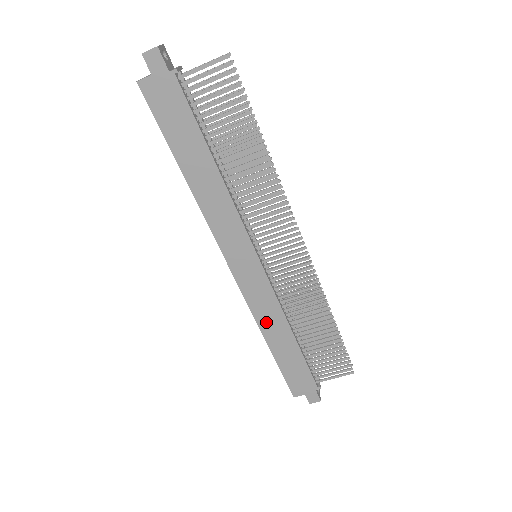
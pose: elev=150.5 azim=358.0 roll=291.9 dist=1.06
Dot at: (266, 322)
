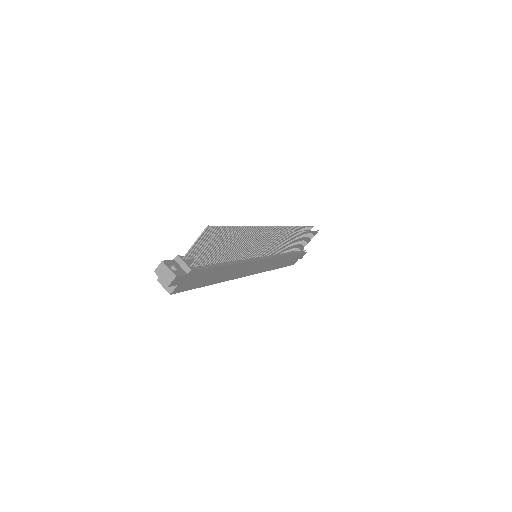
Dot at: (273, 266)
